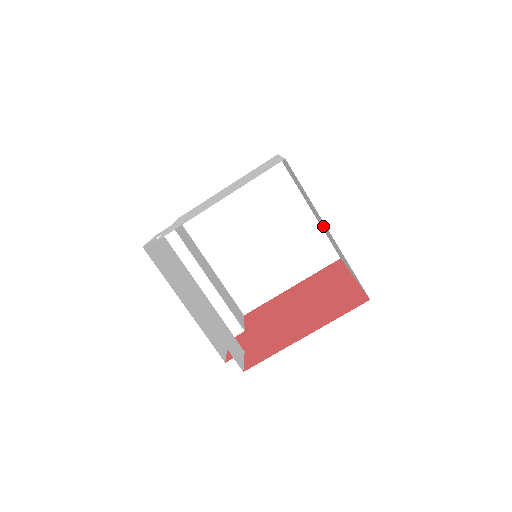
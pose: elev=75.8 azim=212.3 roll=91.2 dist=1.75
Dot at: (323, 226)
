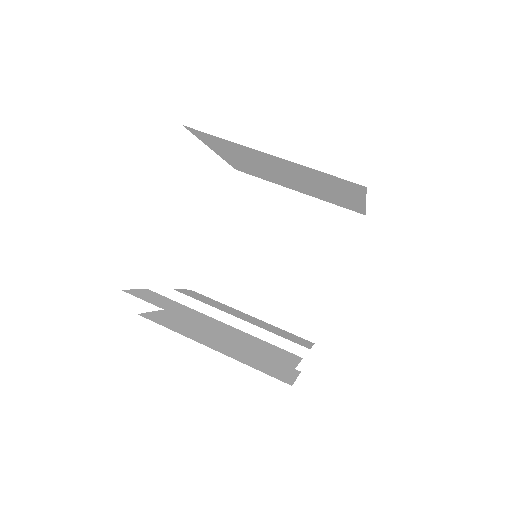
Dot at: (294, 178)
